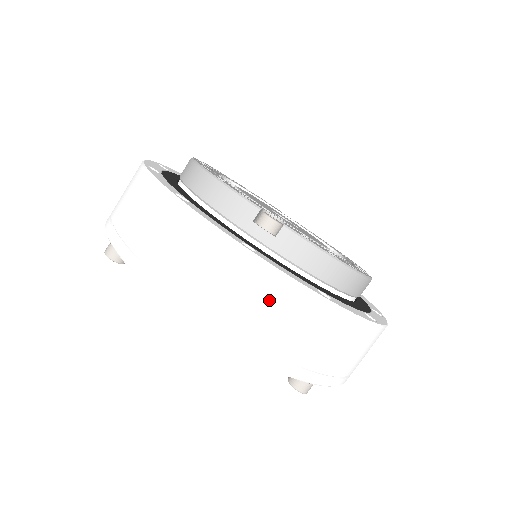
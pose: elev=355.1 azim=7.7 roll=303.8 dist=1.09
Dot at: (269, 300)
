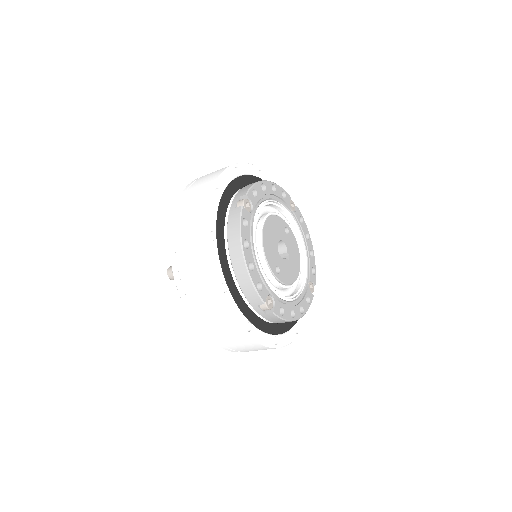
Dot at: (247, 346)
